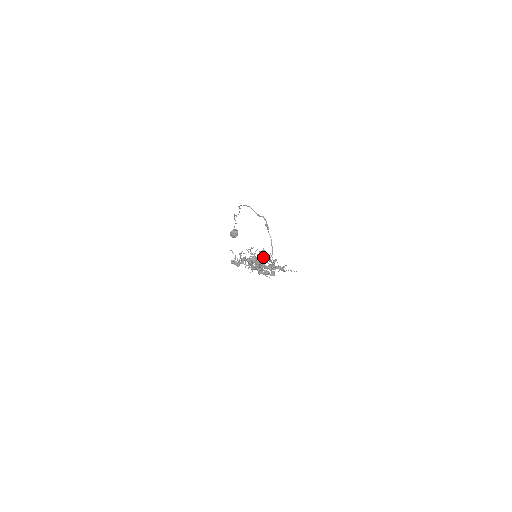
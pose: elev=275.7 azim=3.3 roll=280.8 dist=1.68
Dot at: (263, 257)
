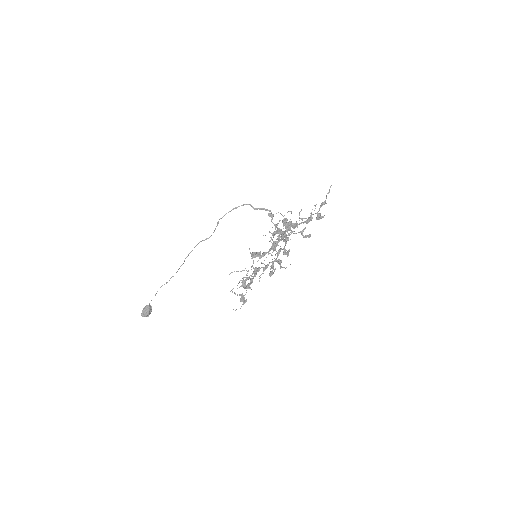
Dot at: occluded
